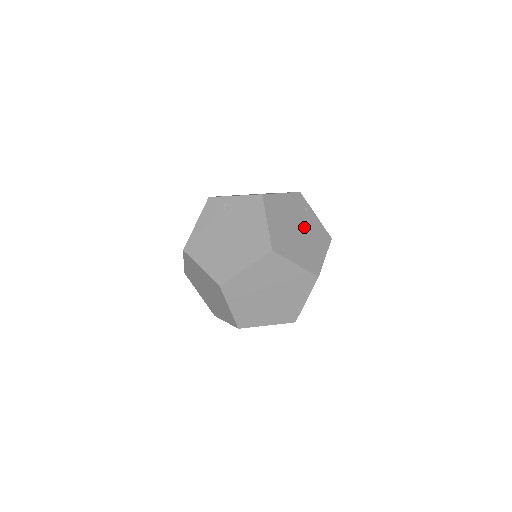
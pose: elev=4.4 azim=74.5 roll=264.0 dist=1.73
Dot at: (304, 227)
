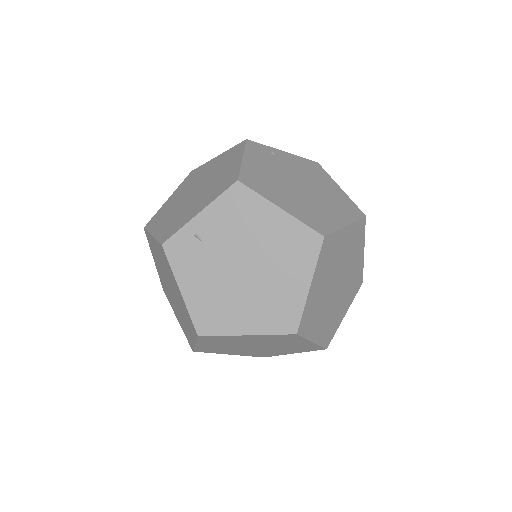
Dot at: (297, 176)
